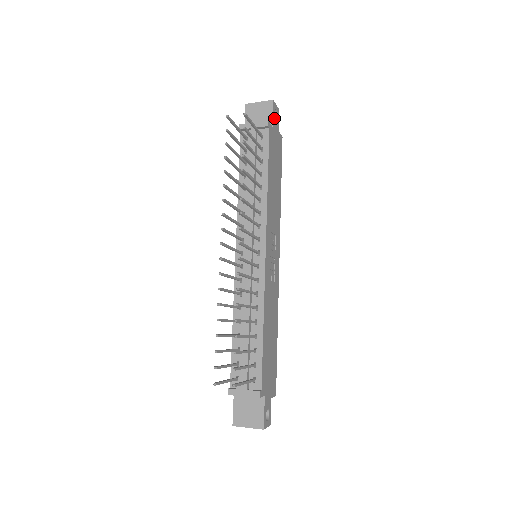
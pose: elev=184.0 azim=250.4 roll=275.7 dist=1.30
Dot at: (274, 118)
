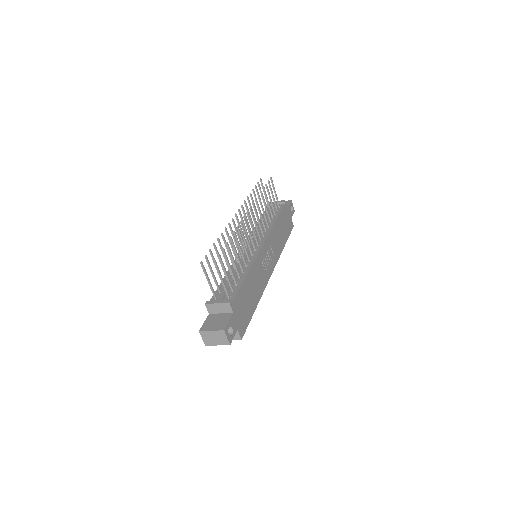
Dot at: (290, 208)
